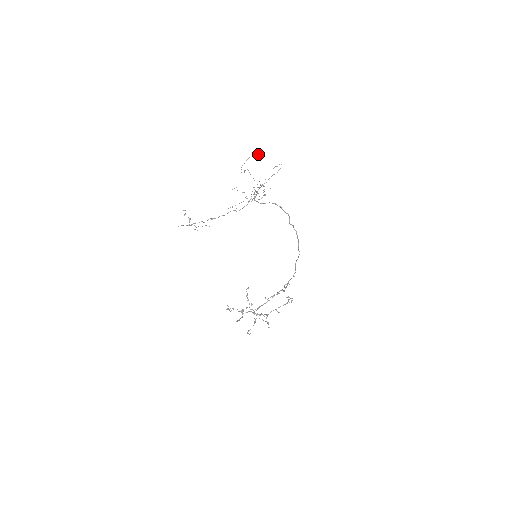
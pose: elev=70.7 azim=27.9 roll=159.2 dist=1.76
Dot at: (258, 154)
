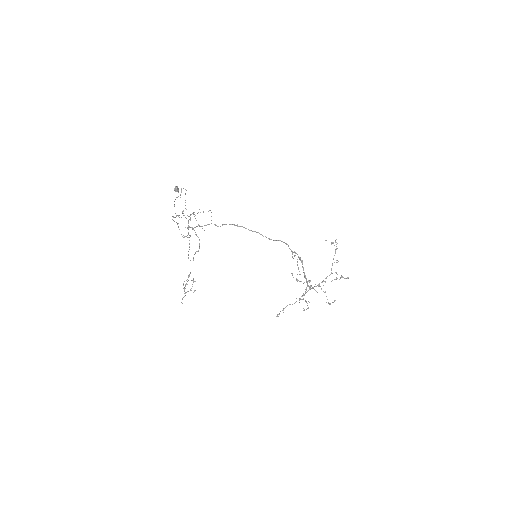
Dot at: (177, 191)
